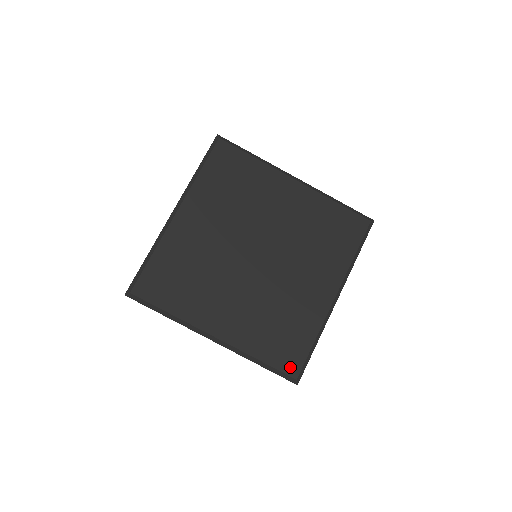
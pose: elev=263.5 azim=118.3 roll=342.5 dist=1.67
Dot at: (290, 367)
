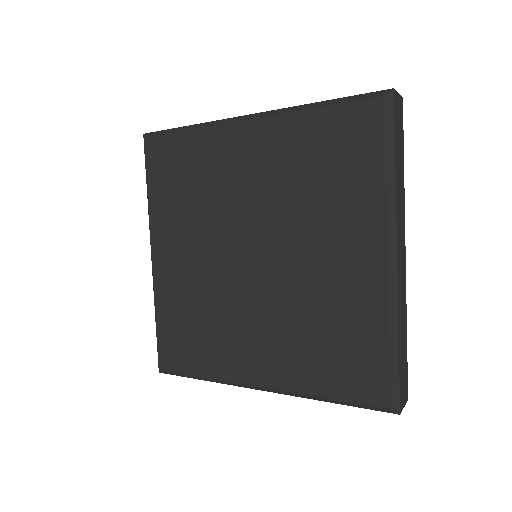
Dot at: (166, 357)
